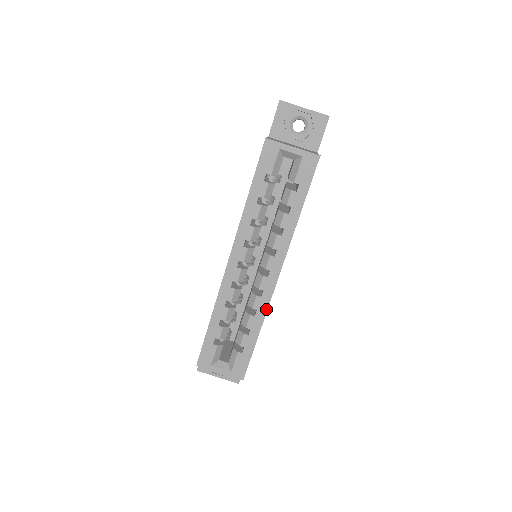
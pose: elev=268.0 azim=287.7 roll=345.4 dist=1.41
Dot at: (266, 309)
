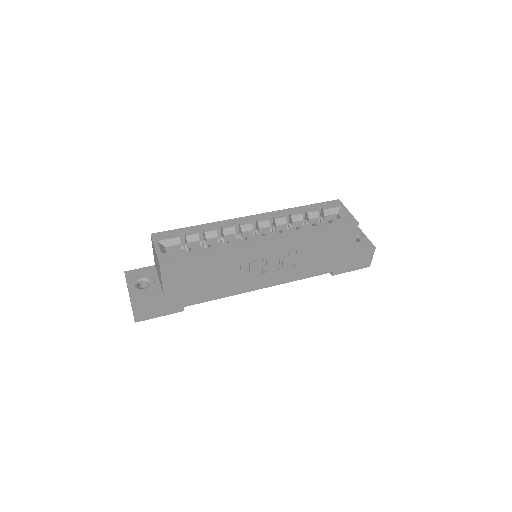
Dot at: (235, 247)
